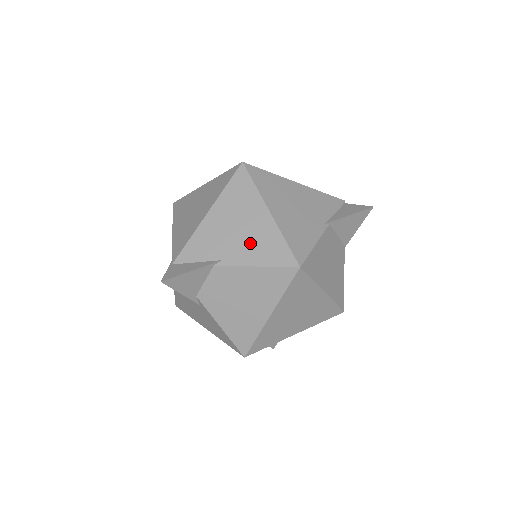
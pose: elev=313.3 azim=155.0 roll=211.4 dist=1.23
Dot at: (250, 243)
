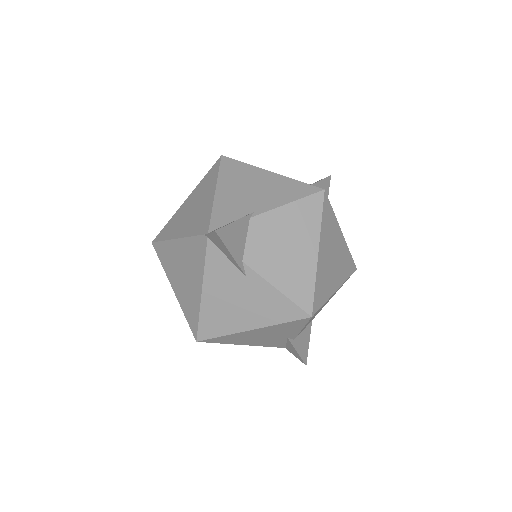
Dot at: (270, 193)
